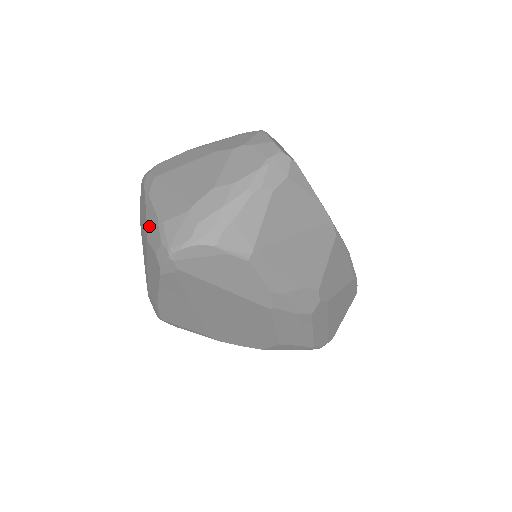
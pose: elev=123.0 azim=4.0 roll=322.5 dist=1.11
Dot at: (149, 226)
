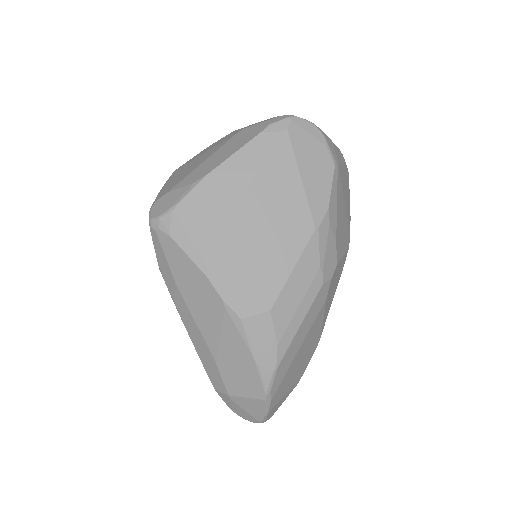
Dot at: occluded
